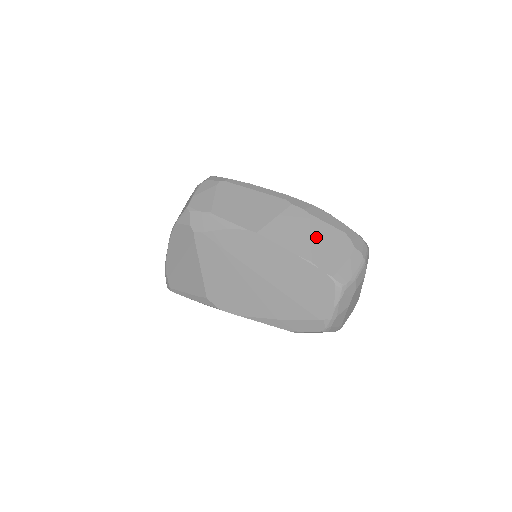
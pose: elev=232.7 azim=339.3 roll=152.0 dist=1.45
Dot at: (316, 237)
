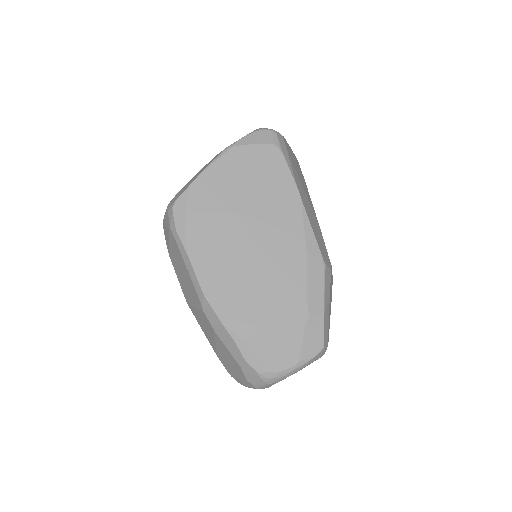
Dot at: (219, 347)
